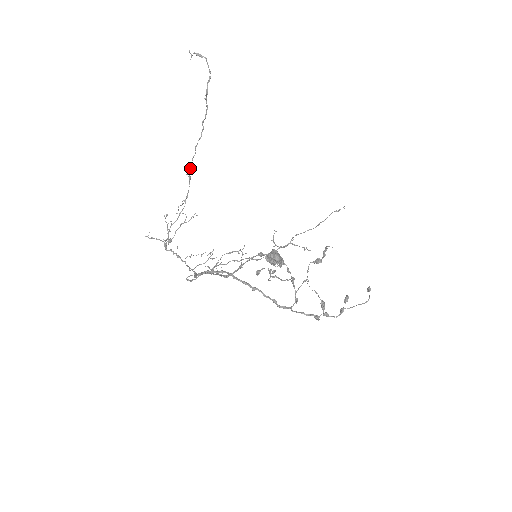
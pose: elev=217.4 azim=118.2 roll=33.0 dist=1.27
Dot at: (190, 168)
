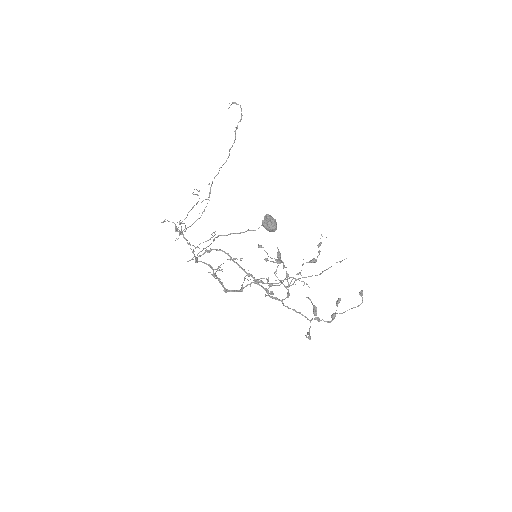
Dot at: (212, 183)
